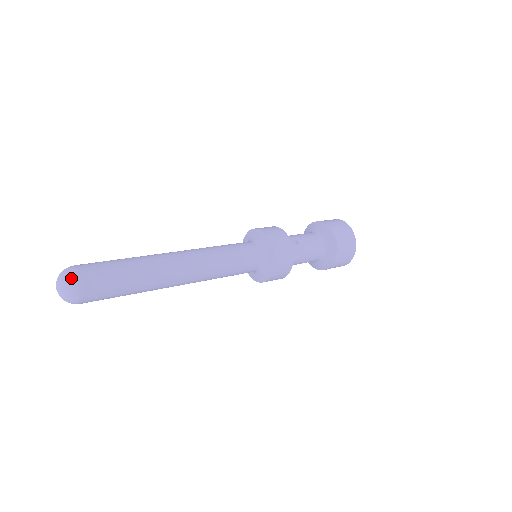
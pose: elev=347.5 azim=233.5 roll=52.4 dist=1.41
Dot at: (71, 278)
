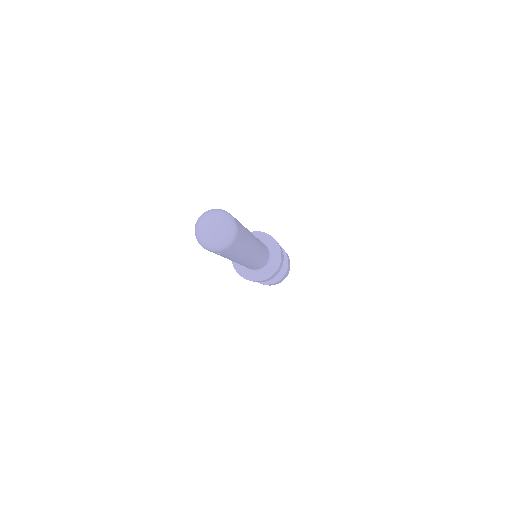
Dot at: (233, 234)
